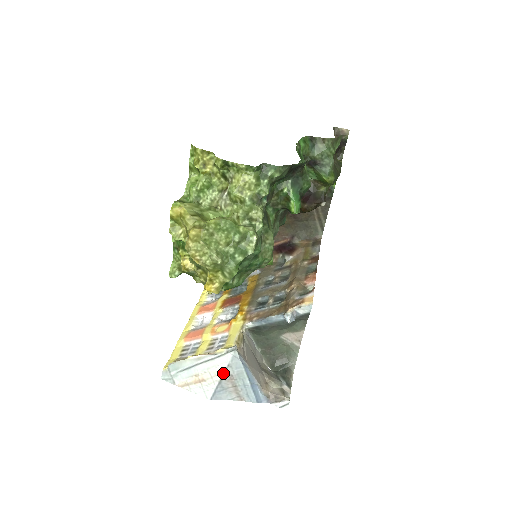
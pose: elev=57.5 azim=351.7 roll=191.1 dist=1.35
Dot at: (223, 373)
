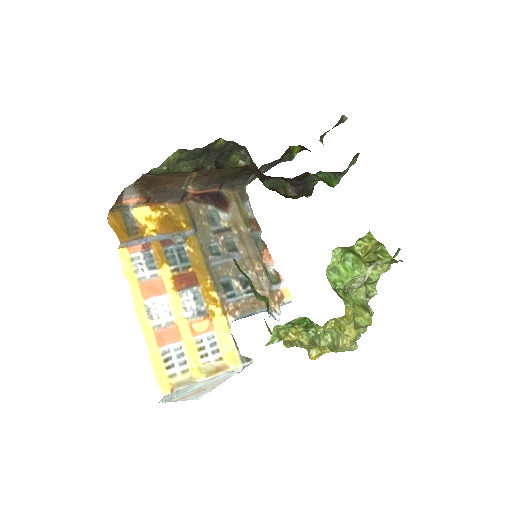
Dot at: occluded
